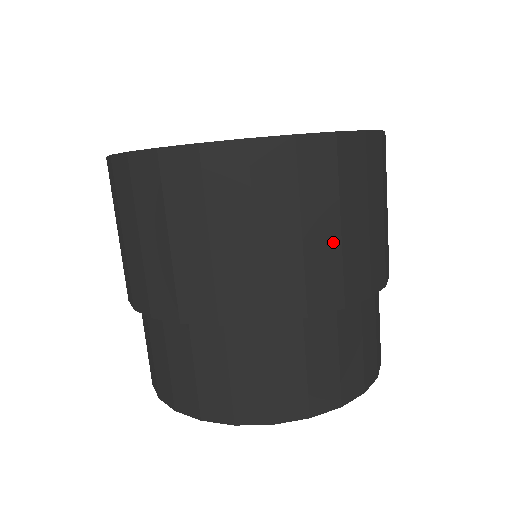
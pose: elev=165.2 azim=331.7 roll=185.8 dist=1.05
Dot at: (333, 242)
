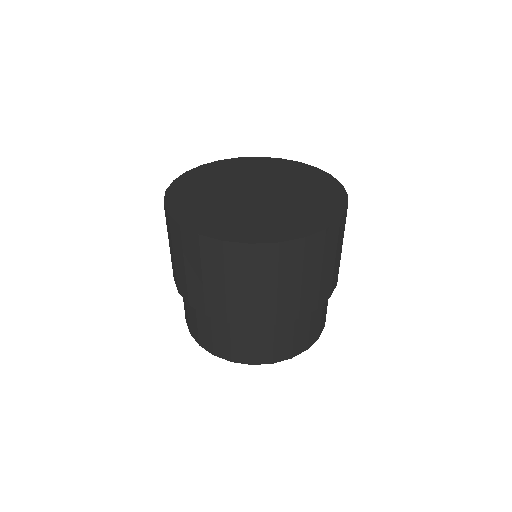
Dot at: (220, 291)
